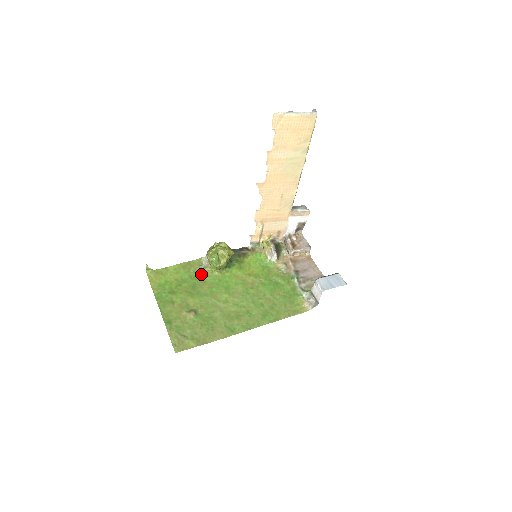
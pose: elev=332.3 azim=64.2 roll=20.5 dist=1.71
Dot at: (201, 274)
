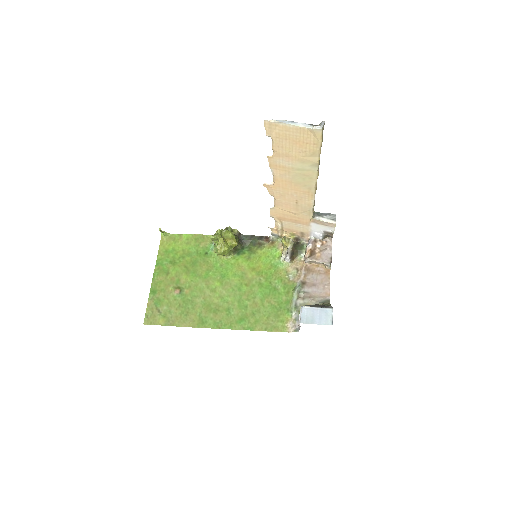
Dot at: (208, 252)
